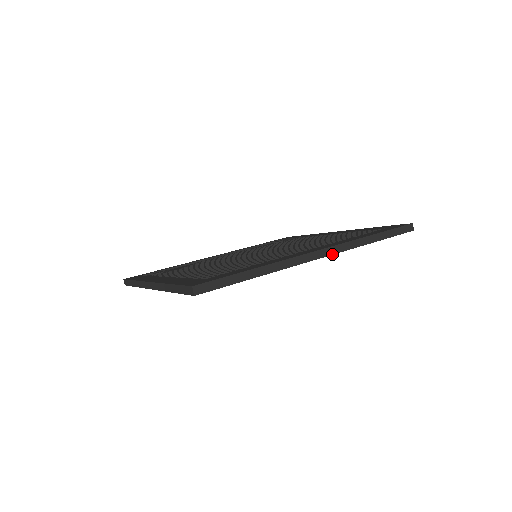
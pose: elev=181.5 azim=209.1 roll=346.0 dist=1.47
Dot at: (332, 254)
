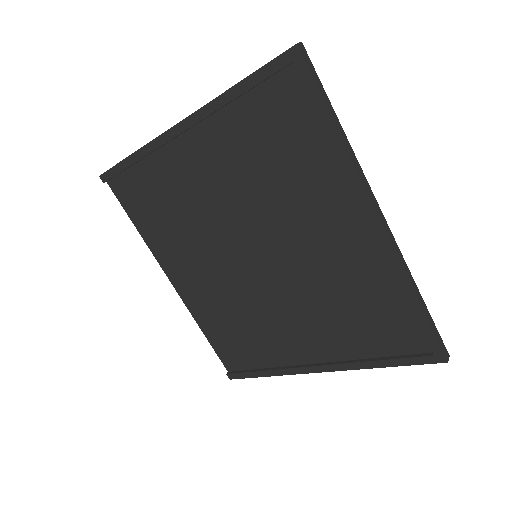
Dot at: (389, 237)
